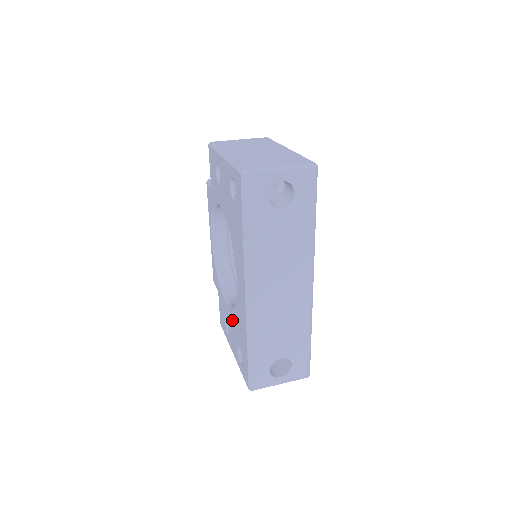
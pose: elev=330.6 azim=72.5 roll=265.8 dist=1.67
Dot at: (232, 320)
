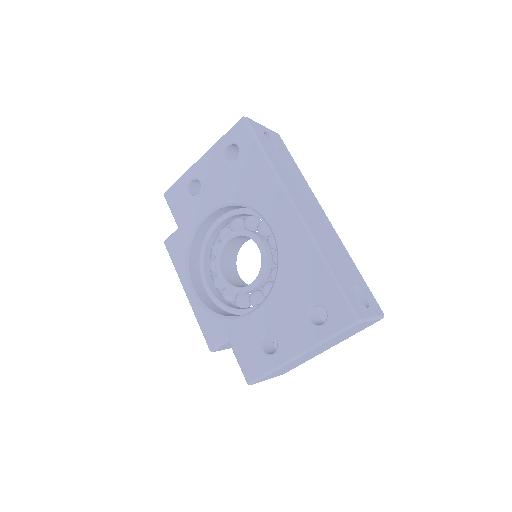
Dot at: (278, 302)
